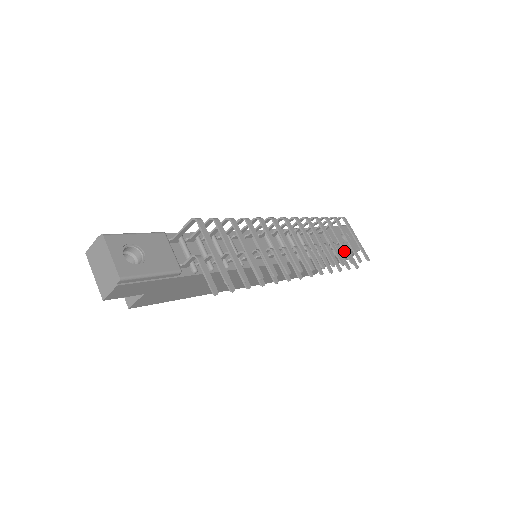
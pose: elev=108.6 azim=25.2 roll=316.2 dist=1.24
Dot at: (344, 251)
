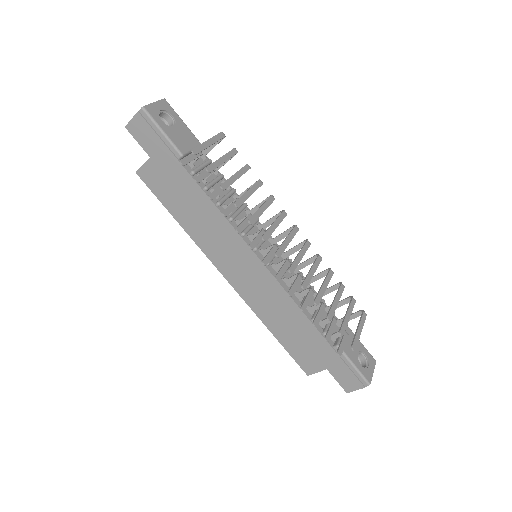
Dot at: (331, 307)
